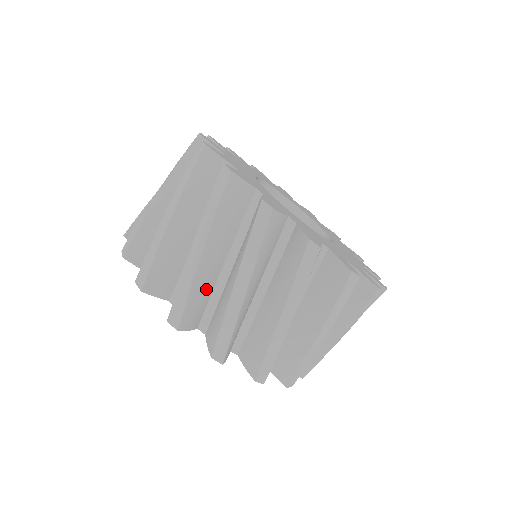
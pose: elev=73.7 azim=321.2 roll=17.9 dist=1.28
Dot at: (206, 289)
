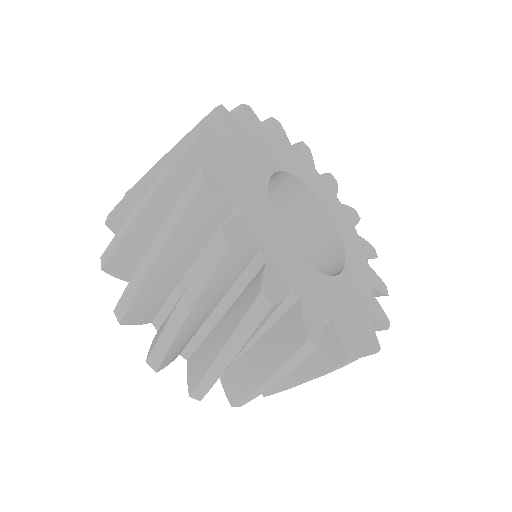
Dot at: occluded
